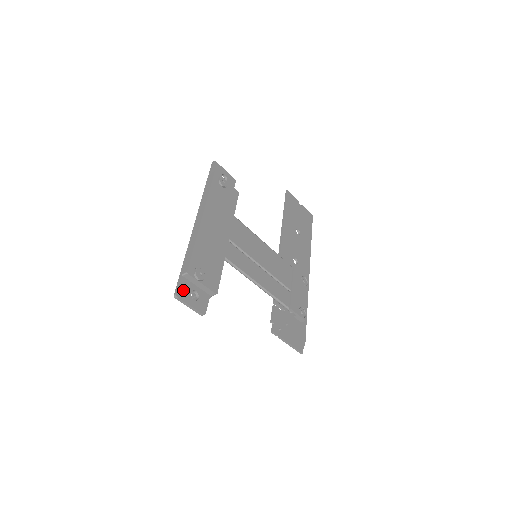
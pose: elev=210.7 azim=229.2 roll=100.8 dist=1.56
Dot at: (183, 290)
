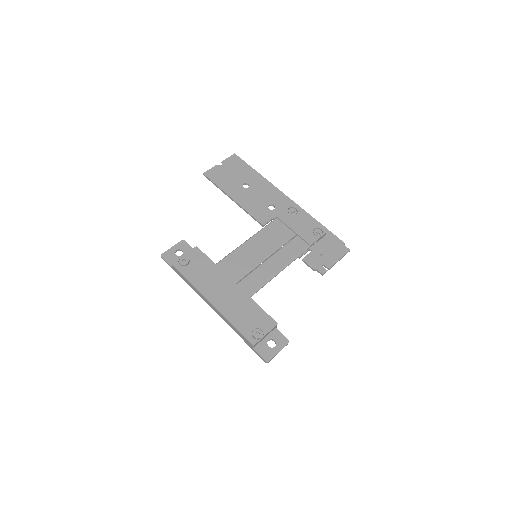
Dot at: (264, 353)
